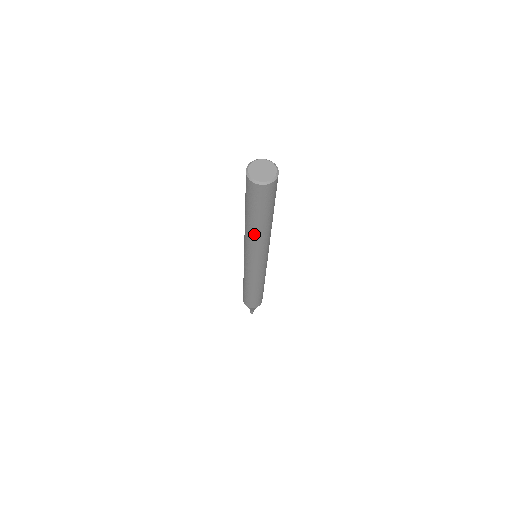
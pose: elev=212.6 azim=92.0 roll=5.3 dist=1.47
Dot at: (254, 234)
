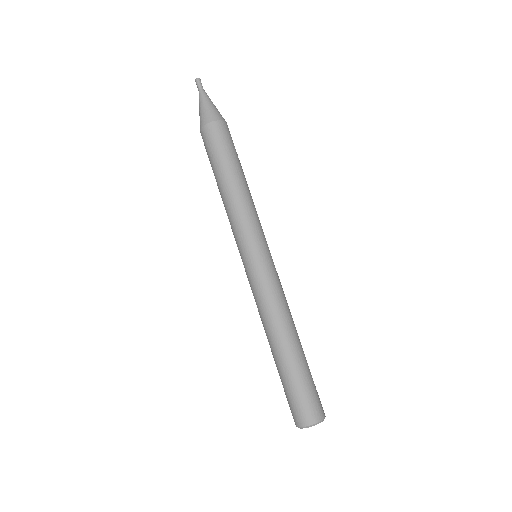
Dot at: occluded
